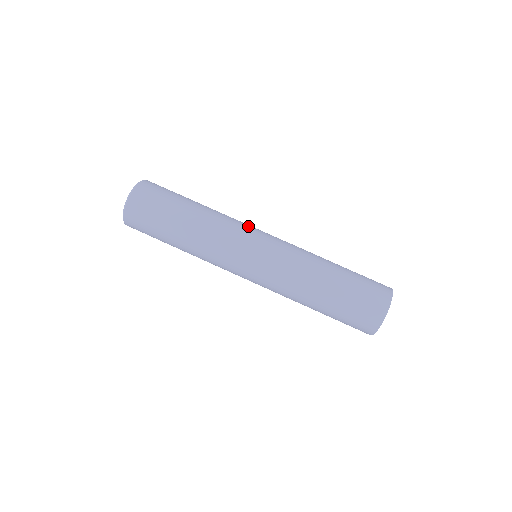
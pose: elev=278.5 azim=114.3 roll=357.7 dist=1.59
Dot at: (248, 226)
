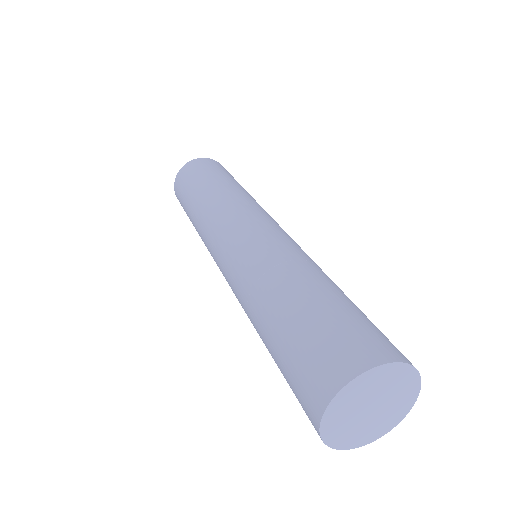
Dot at: occluded
